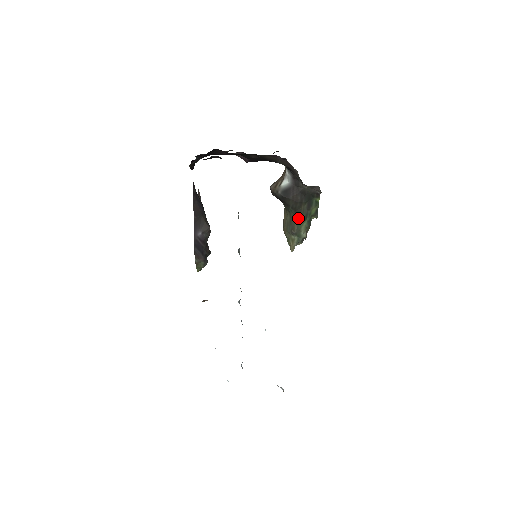
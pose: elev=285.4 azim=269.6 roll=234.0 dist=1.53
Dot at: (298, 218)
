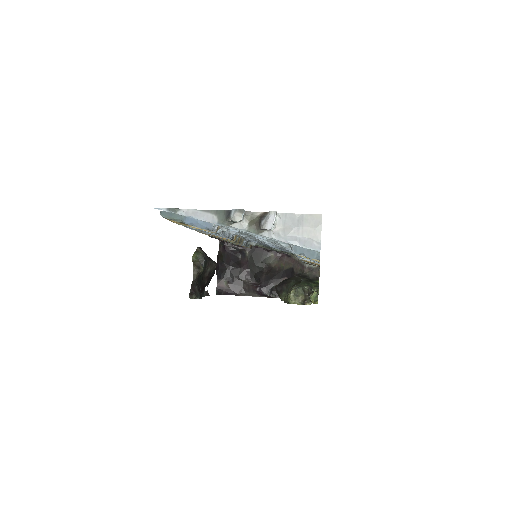
Dot at: (299, 283)
